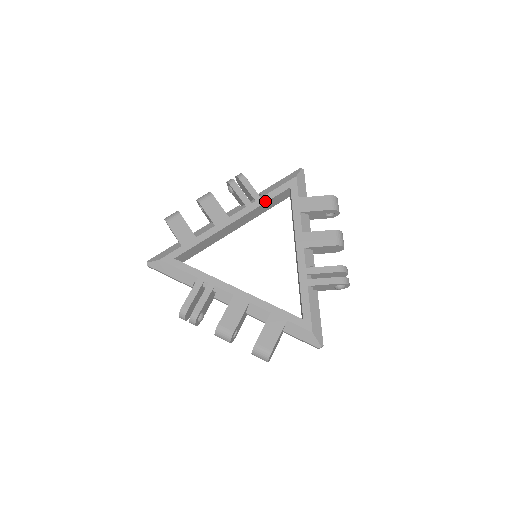
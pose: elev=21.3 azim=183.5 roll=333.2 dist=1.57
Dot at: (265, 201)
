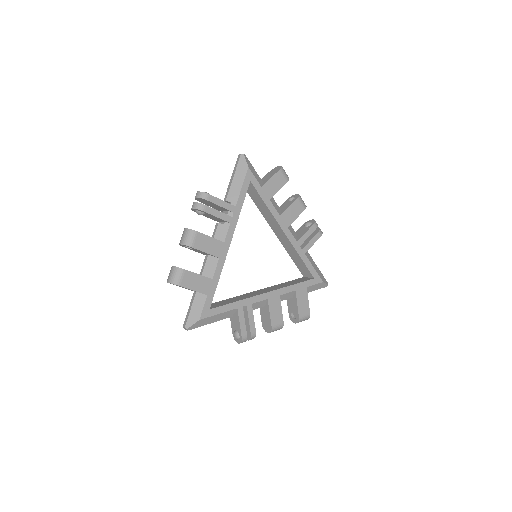
Dot at: (241, 208)
